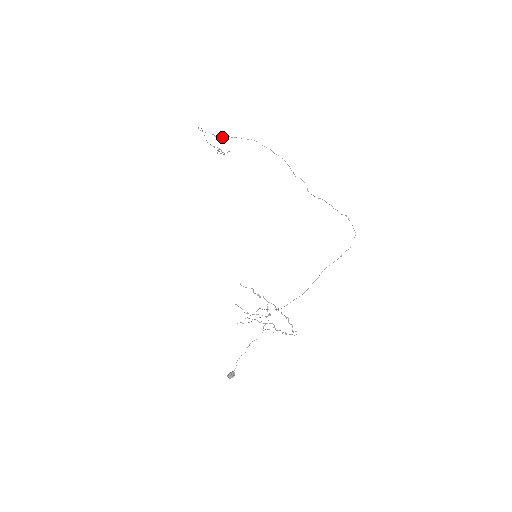
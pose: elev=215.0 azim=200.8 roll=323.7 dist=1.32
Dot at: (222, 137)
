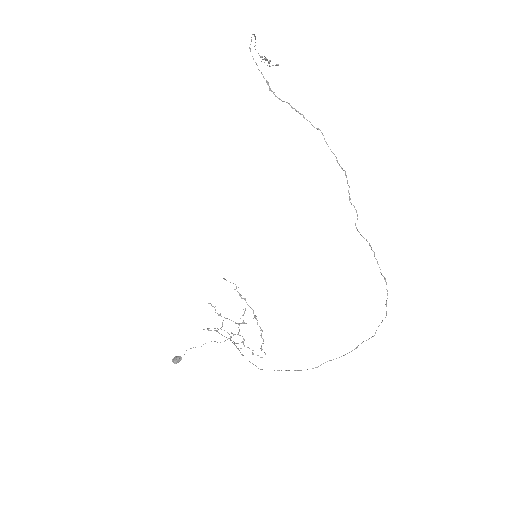
Dot at: (278, 98)
